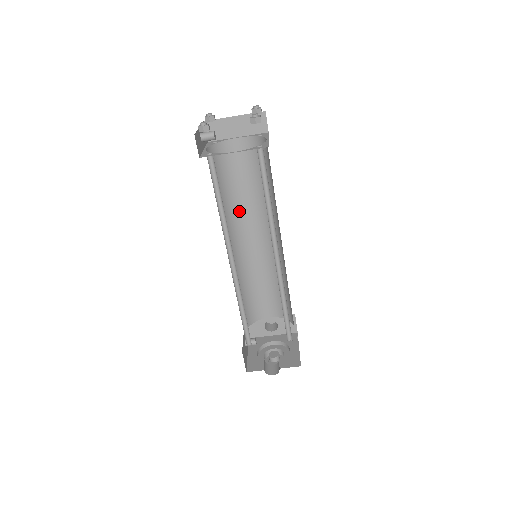
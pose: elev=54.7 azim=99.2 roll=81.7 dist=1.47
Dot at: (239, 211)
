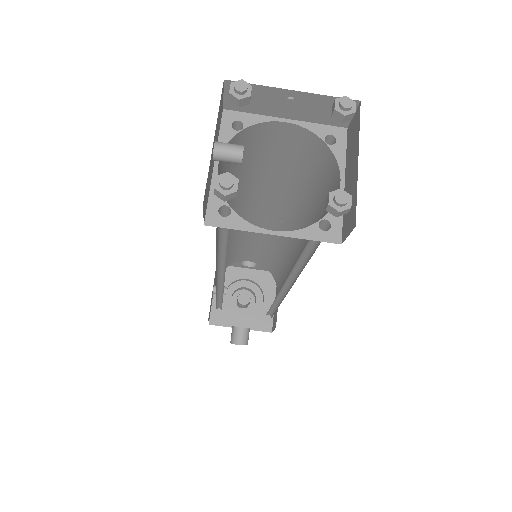
Dot at: (248, 194)
